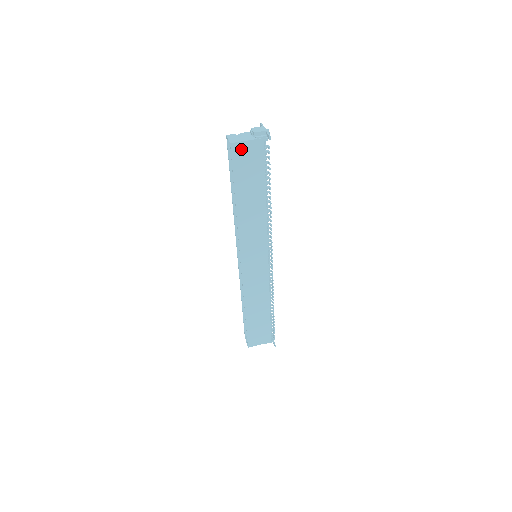
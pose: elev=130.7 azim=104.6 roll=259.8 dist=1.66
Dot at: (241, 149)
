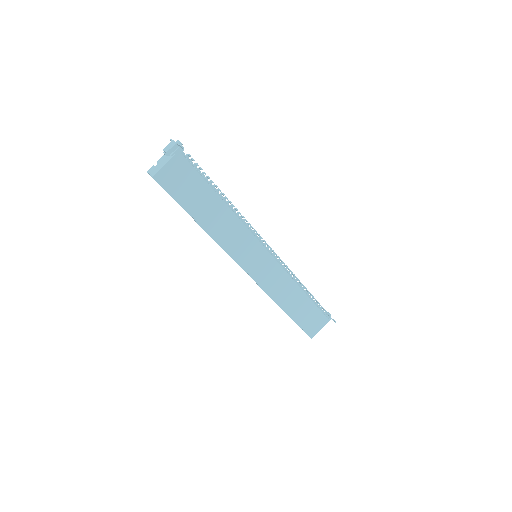
Dot at: (166, 175)
